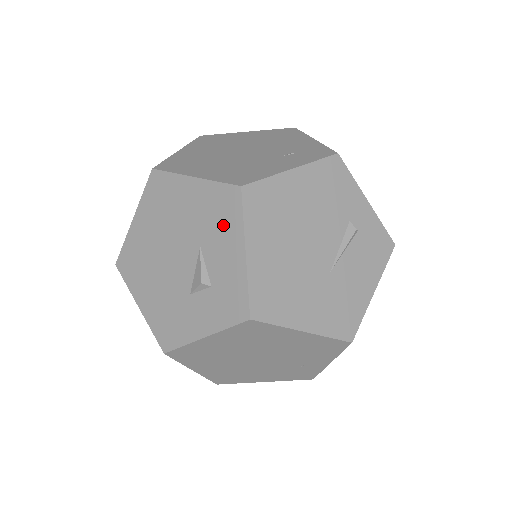
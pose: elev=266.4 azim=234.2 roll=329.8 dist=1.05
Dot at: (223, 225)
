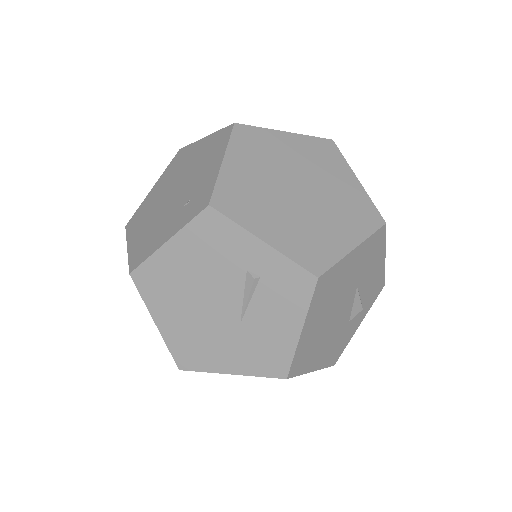
Dot at: occluded
